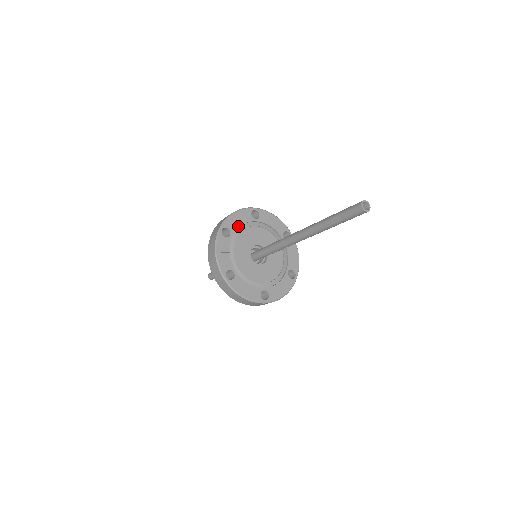
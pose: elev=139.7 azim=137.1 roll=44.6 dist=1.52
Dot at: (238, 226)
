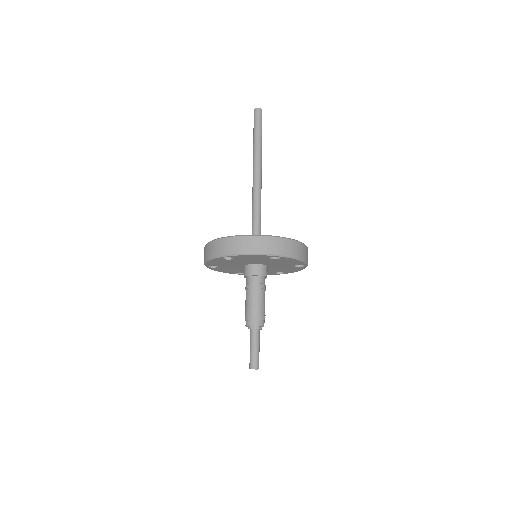
Dot at: occluded
